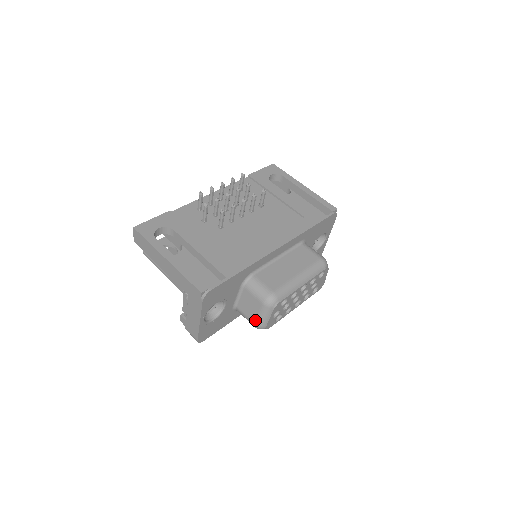
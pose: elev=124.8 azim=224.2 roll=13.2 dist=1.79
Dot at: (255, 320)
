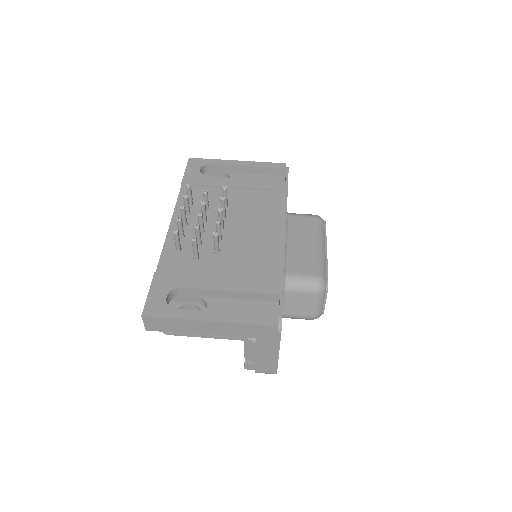
Dot at: (312, 313)
